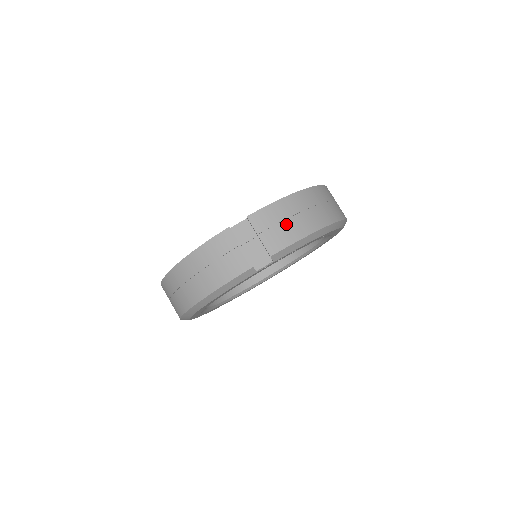
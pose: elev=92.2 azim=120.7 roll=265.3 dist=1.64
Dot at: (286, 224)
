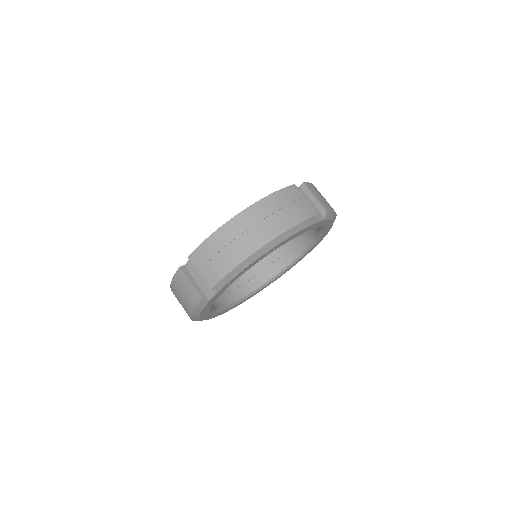
Dot at: (218, 258)
